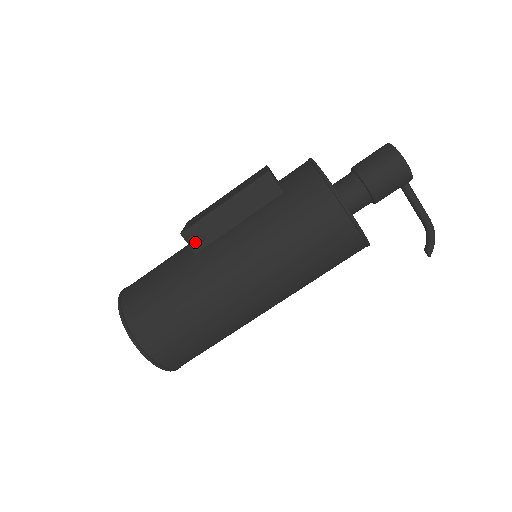
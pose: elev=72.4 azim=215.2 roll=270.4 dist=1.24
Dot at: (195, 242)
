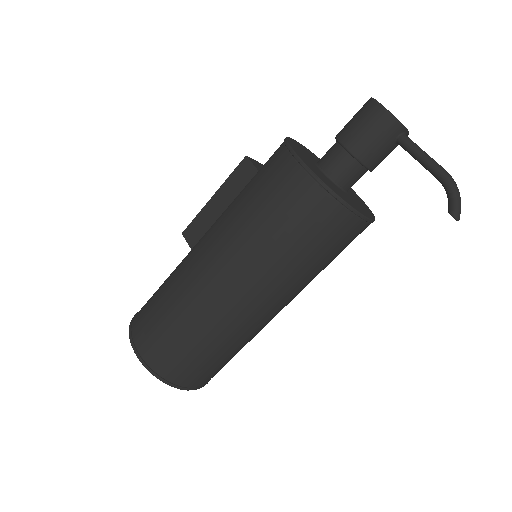
Dot at: (192, 239)
